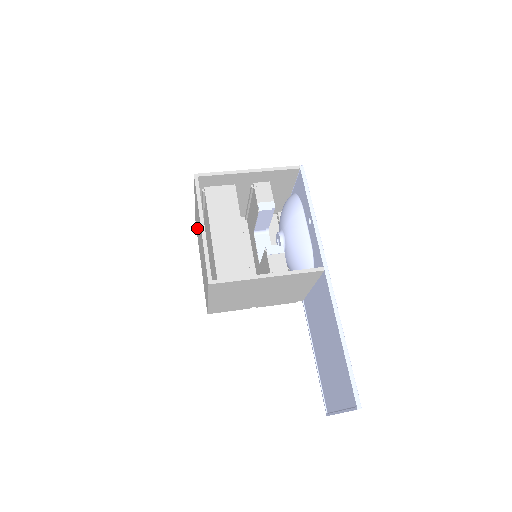
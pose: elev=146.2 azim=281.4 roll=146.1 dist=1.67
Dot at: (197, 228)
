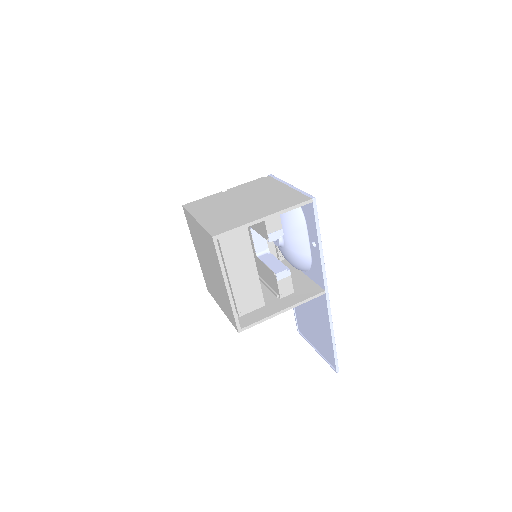
Dot at: (195, 233)
